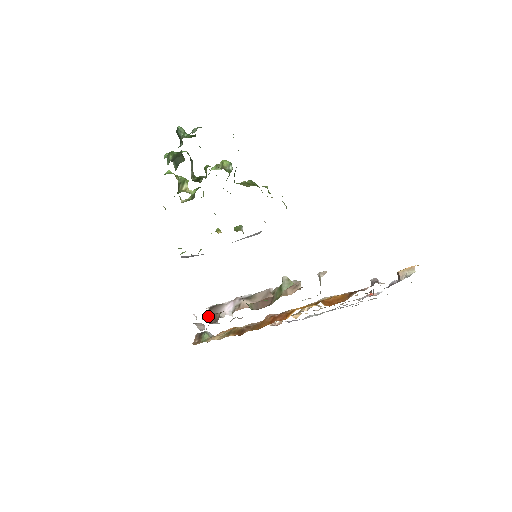
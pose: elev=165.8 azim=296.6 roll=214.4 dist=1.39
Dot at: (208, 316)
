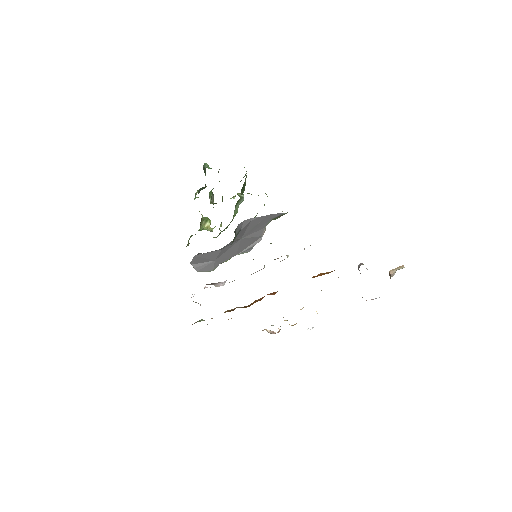
Dot at: occluded
